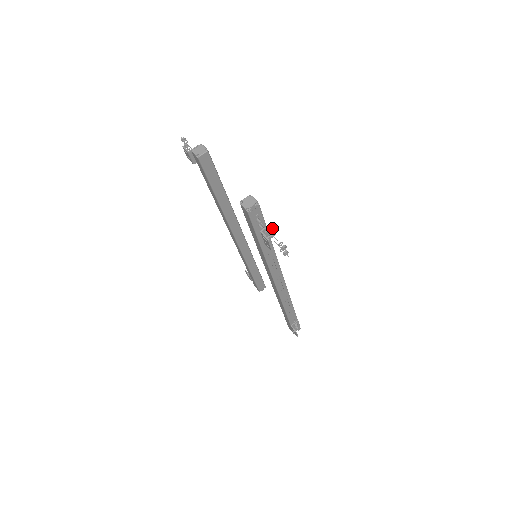
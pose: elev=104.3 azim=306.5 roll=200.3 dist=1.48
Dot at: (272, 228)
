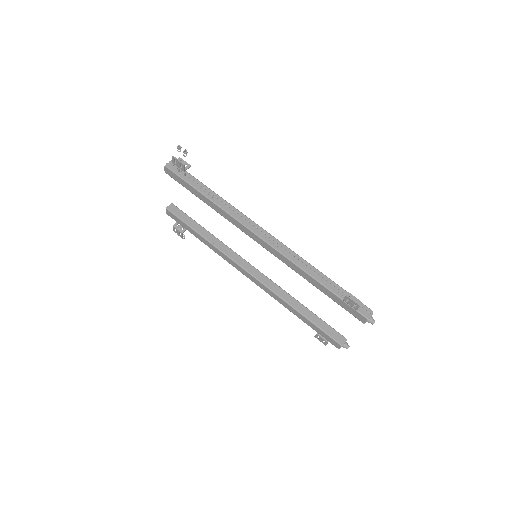
Dot at: (183, 161)
